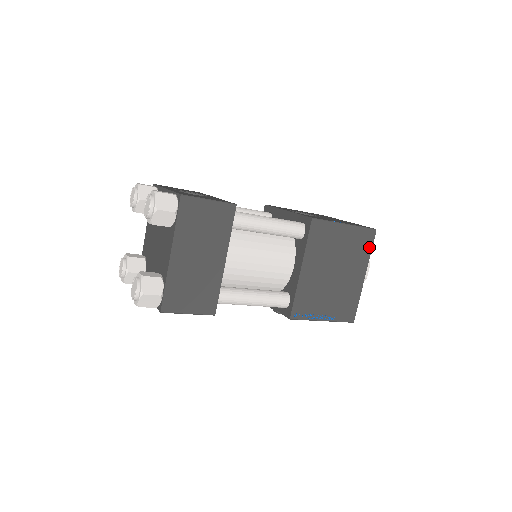
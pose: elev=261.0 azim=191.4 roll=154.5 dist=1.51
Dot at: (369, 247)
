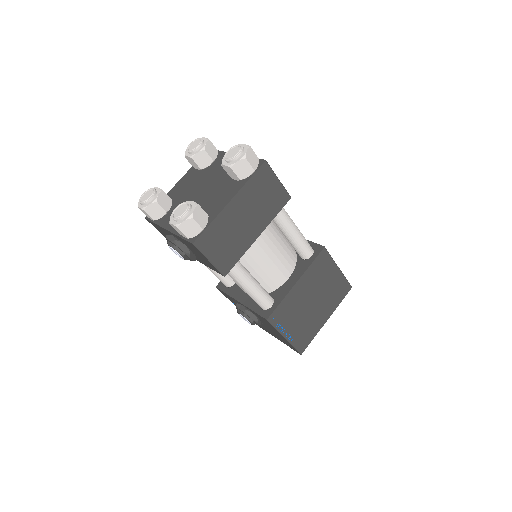
Dot at: (342, 298)
